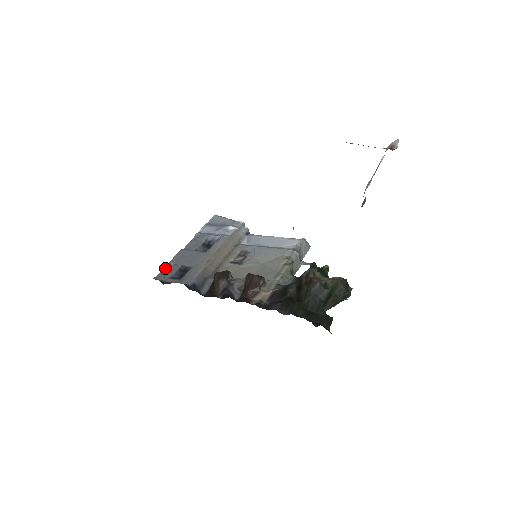
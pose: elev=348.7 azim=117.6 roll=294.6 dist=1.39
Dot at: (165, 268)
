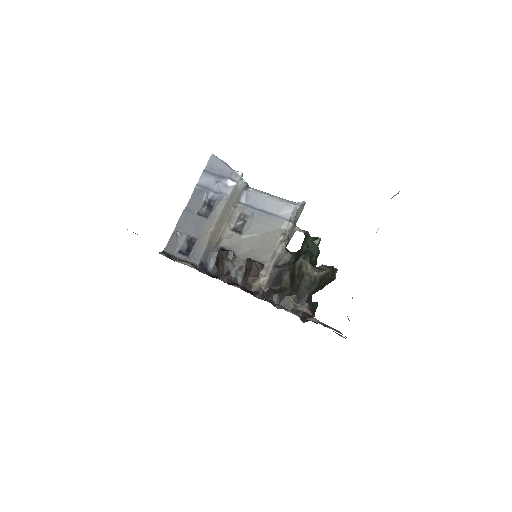
Dot at: (172, 238)
